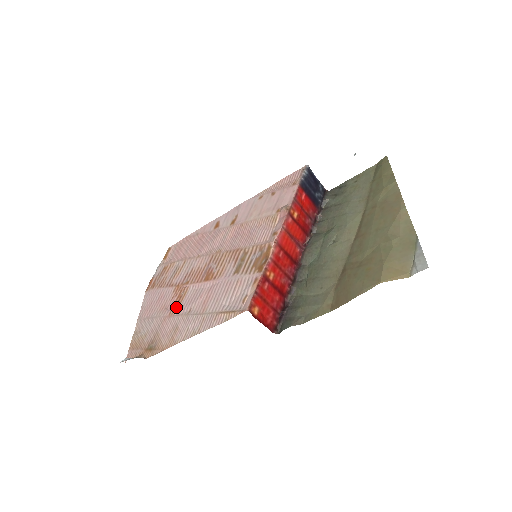
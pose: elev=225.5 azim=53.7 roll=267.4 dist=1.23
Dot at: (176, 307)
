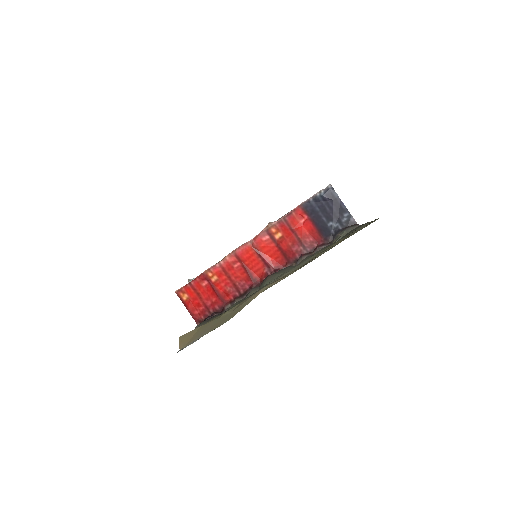
Dot at: occluded
